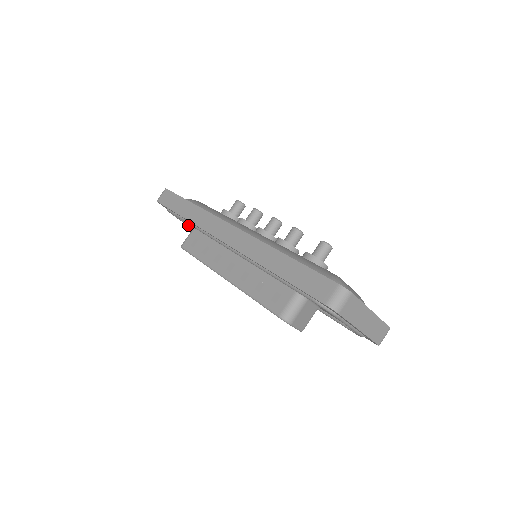
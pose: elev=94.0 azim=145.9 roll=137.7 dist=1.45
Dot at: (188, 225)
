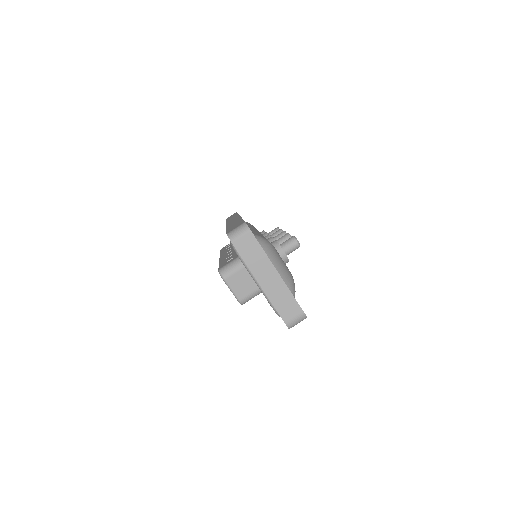
Dot at: occluded
